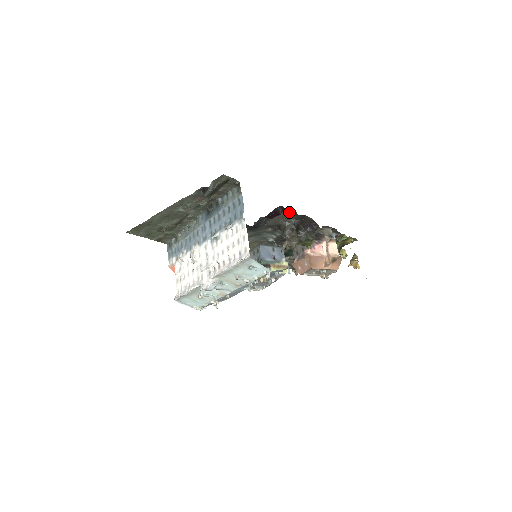
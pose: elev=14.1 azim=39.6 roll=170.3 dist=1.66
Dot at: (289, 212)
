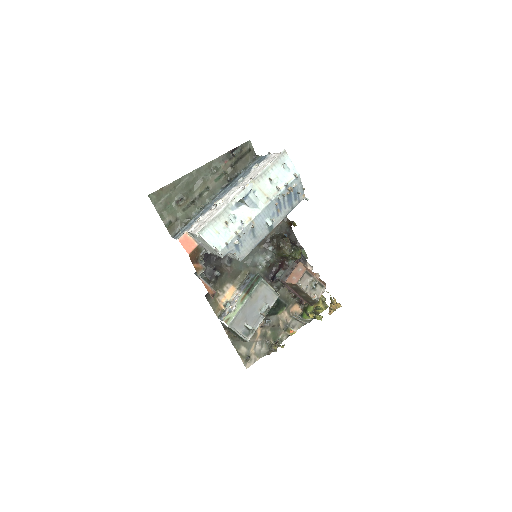
Dot at: occluded
